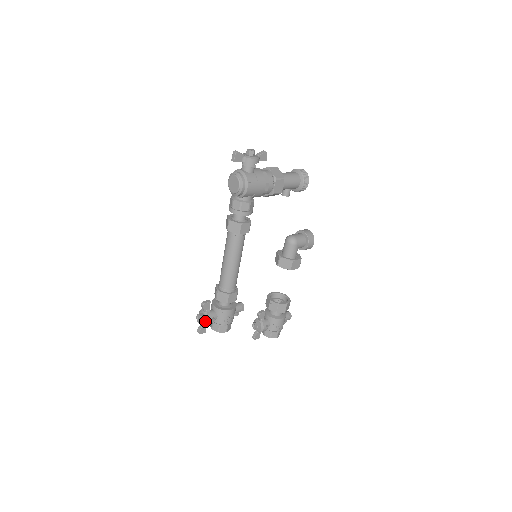
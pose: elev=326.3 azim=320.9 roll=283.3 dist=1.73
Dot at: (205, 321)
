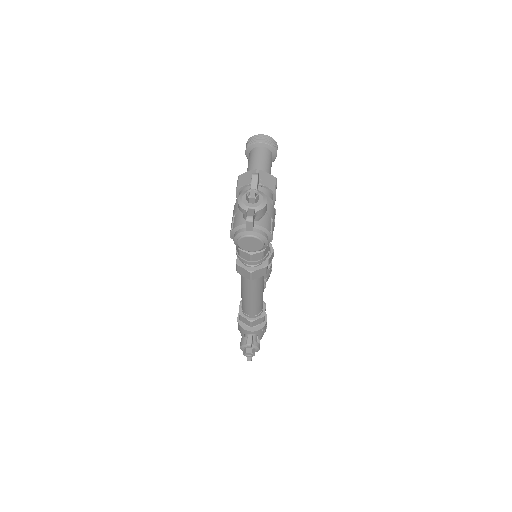
Dot at: (255, 351)
